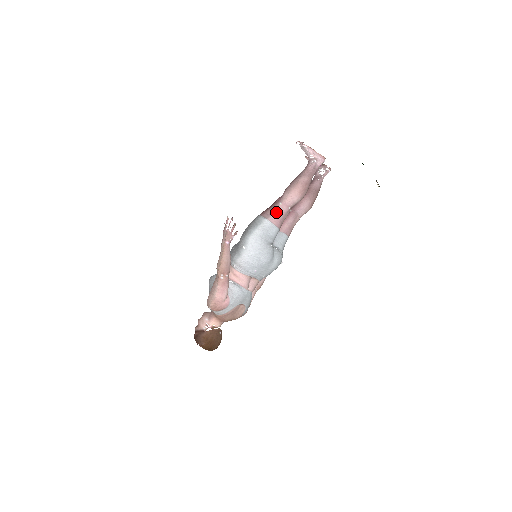
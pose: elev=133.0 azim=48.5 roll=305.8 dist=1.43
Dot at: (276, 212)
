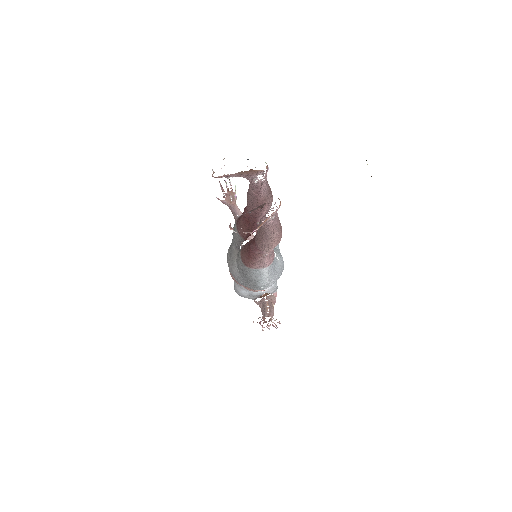
Dot at: (267, 259)
